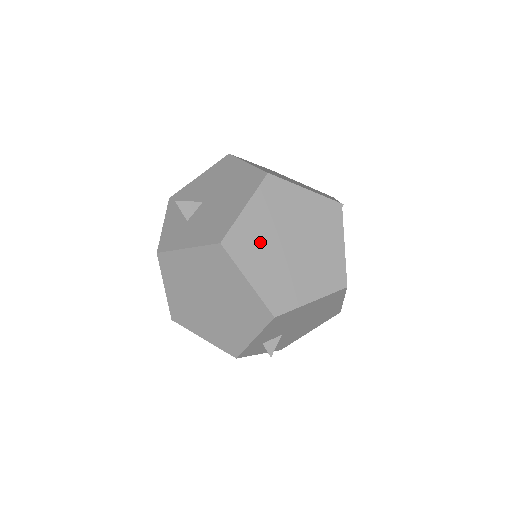
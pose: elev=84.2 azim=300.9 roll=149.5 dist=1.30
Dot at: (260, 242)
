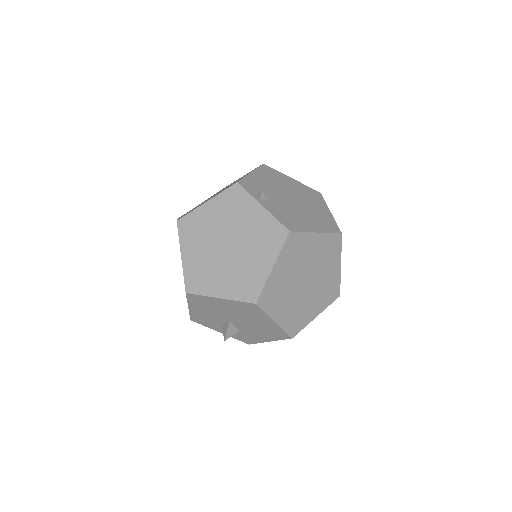
Dot at: (298, 309)
